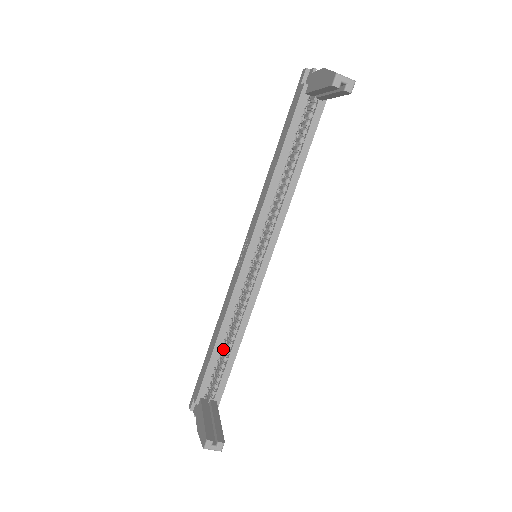
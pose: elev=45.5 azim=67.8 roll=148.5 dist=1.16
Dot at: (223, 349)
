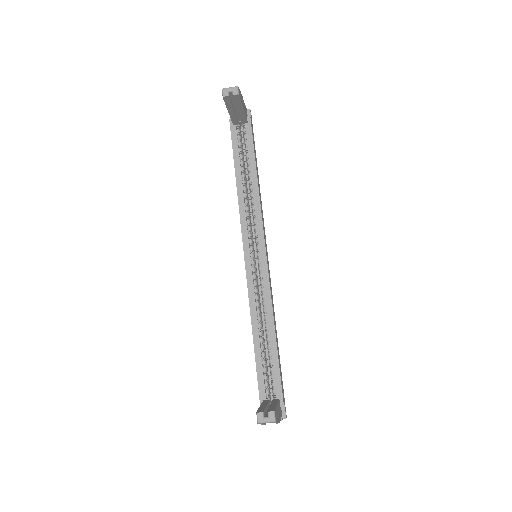
Dot at: occluded
